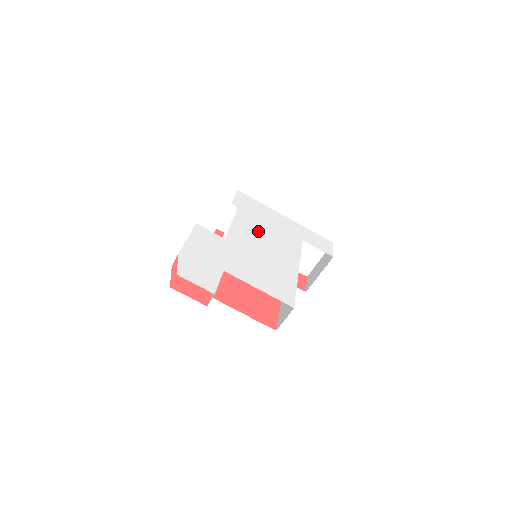
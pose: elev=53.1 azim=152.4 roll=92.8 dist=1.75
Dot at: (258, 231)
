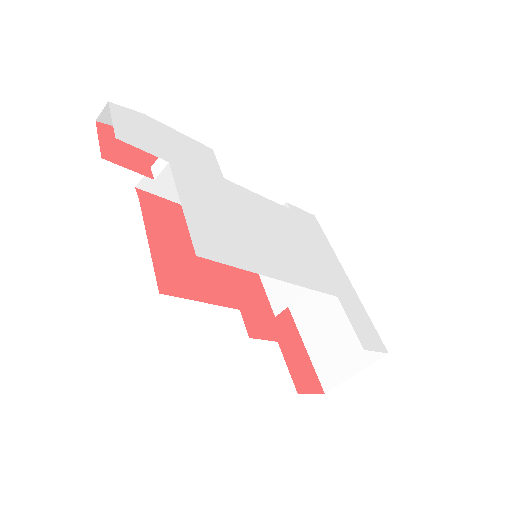
Dot at: (282, 228)
